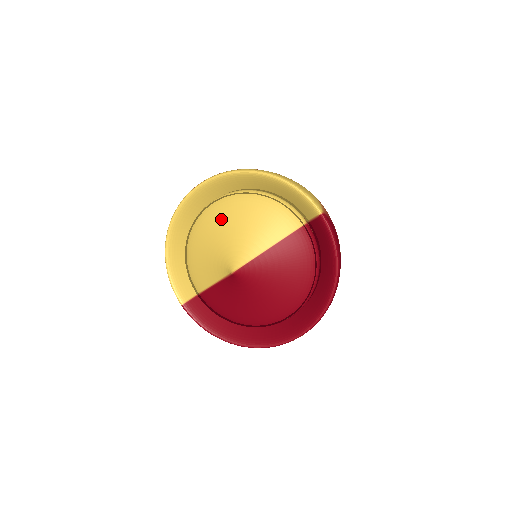
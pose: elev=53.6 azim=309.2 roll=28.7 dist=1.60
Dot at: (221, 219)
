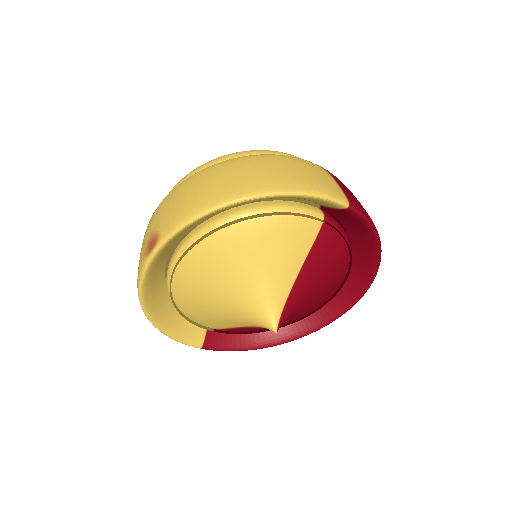
Dot at: (214, 270)
